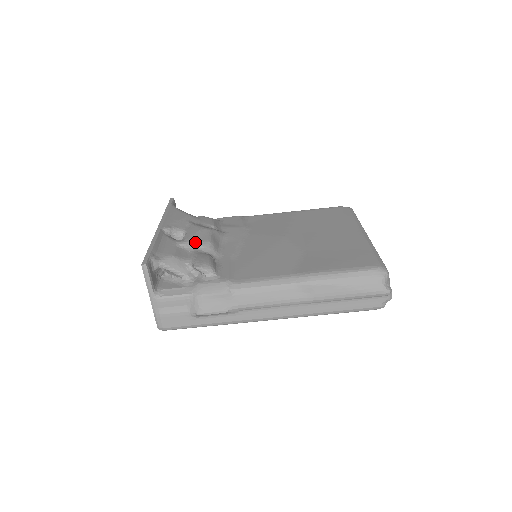
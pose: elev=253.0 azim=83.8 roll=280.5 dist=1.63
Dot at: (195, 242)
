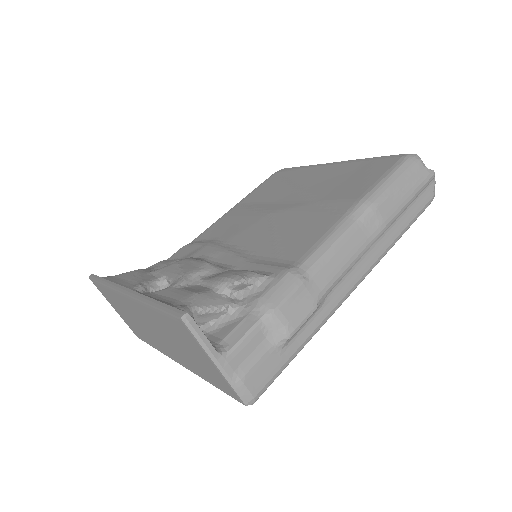
Dot at: (193, 272)
